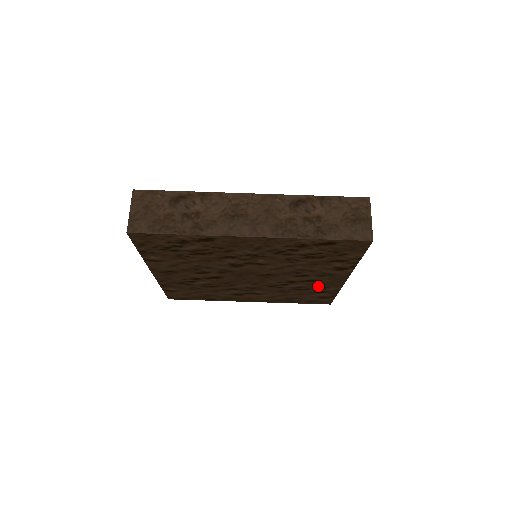
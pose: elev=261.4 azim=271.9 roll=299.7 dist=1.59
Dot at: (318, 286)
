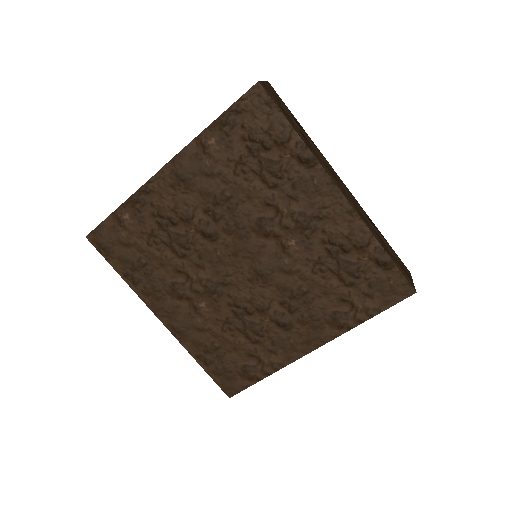
Dot at: (271, 343)
